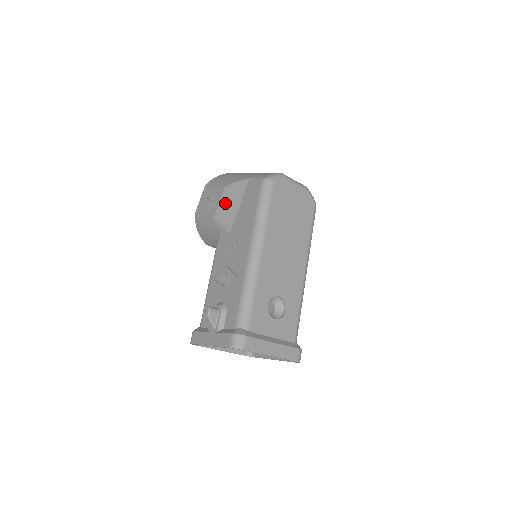
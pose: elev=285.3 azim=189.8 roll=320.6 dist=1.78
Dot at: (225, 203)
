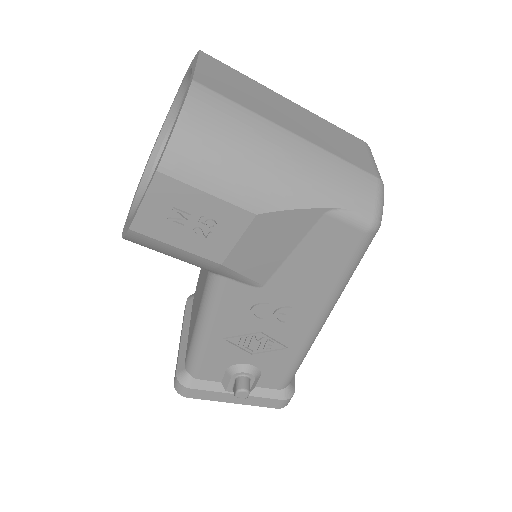
Dot at: (256, 245)
